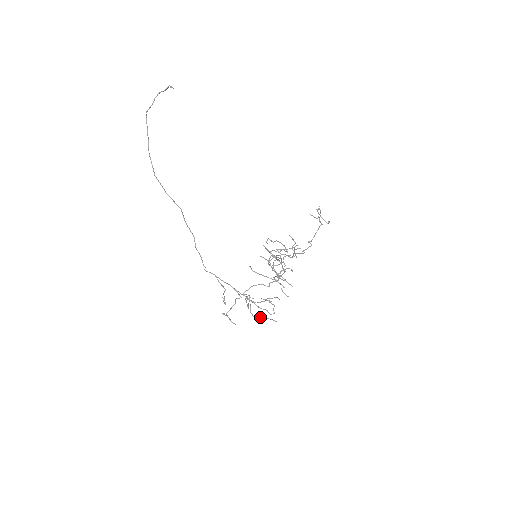
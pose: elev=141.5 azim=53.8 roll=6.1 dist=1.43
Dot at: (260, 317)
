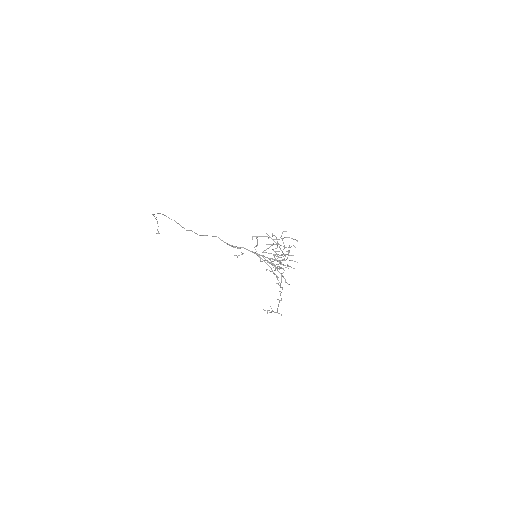
Dot at: (277, 270)
